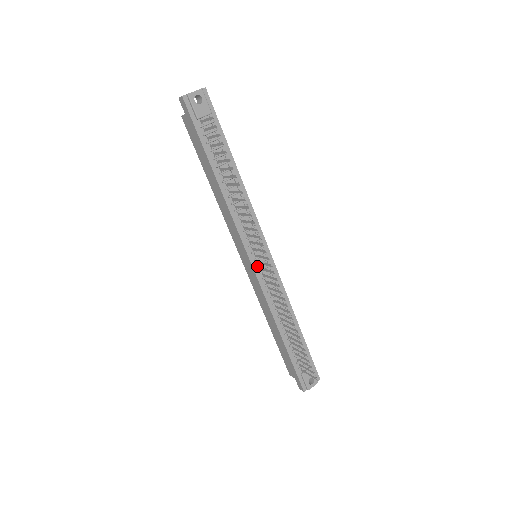
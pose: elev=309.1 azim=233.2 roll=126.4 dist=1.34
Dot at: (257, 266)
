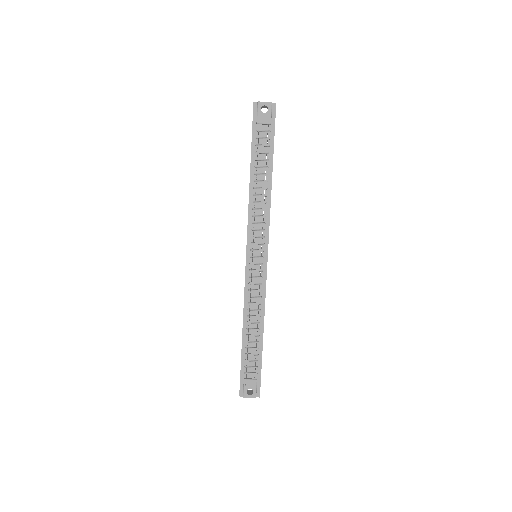
Dot at: (250, 263)
